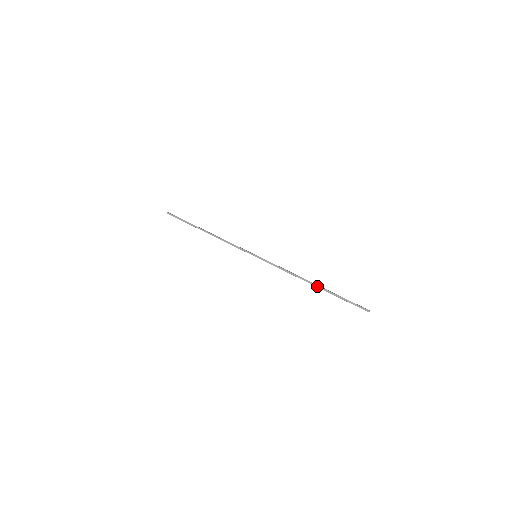
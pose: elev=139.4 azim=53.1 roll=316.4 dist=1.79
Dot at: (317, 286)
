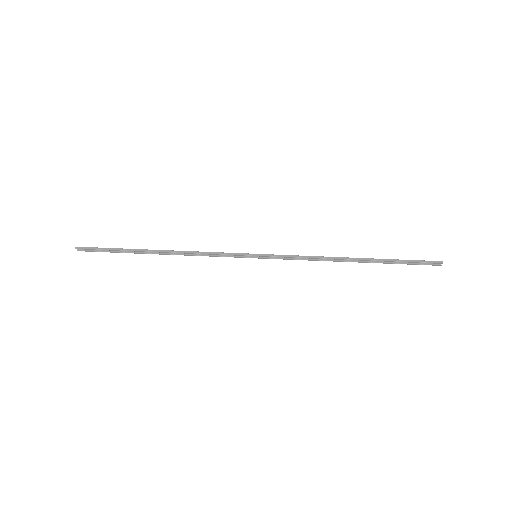
Dot at: (363, 259)
